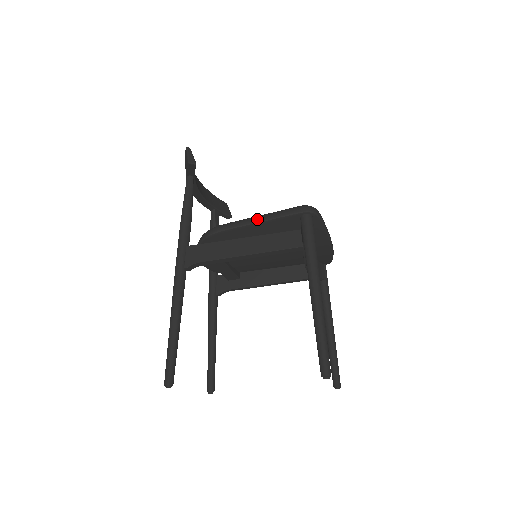
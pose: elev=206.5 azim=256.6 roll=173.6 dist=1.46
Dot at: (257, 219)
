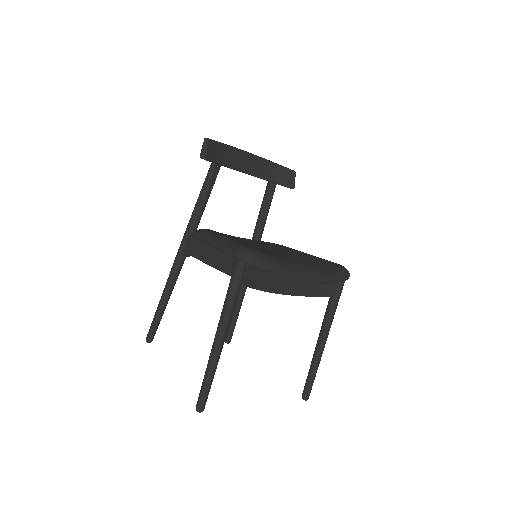
Dot at: (213, 242)
